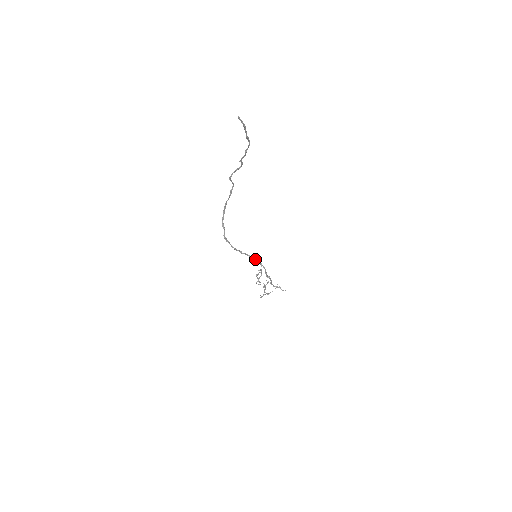
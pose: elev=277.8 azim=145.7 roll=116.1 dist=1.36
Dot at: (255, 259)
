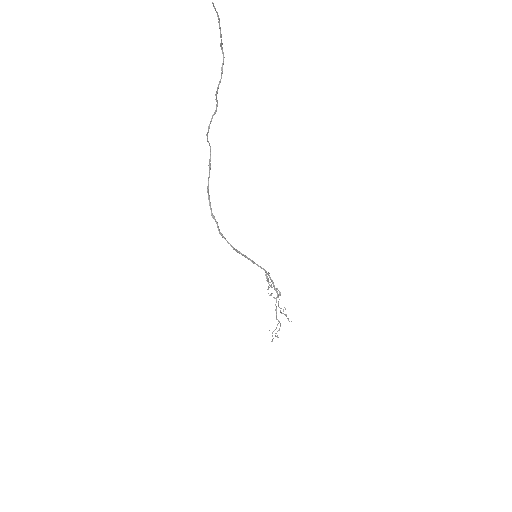
Dot at: occluded
